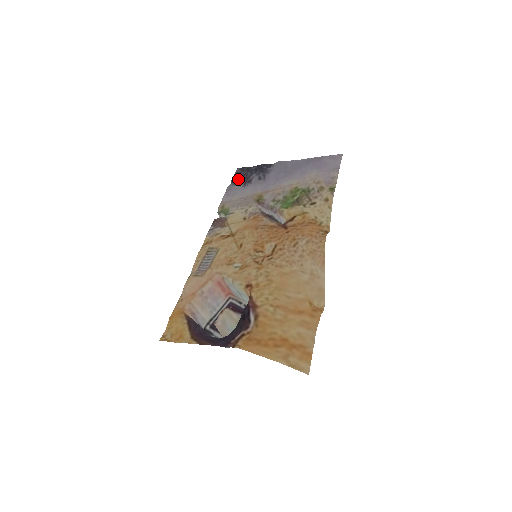
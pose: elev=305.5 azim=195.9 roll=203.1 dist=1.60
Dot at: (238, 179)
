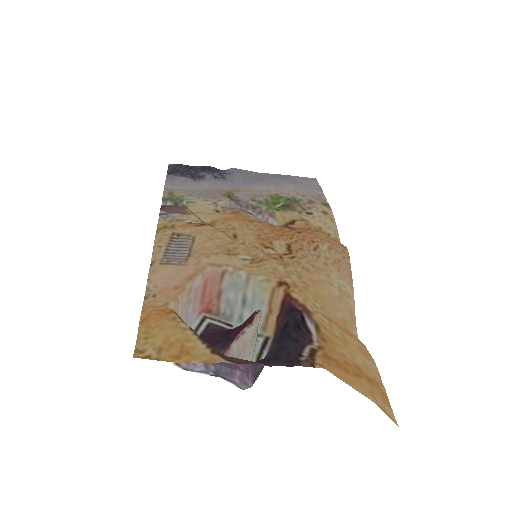
Dot at: (179, 172)
